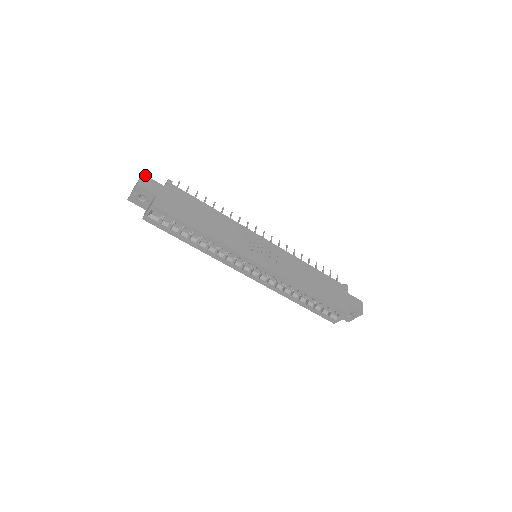
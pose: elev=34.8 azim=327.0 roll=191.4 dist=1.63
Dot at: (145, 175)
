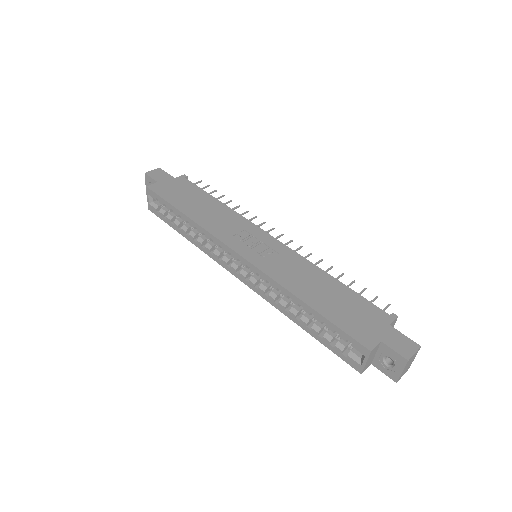
Dot at: (161, 169)
